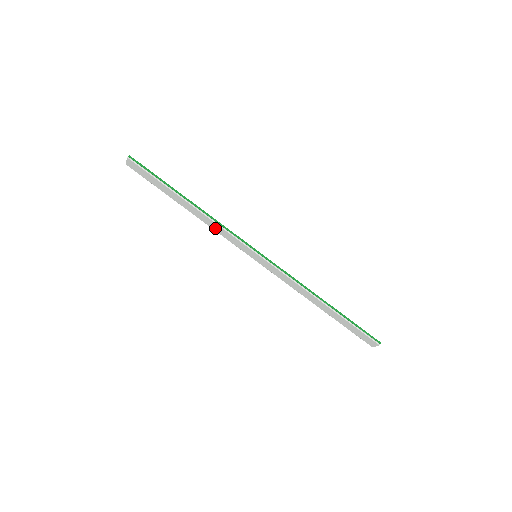
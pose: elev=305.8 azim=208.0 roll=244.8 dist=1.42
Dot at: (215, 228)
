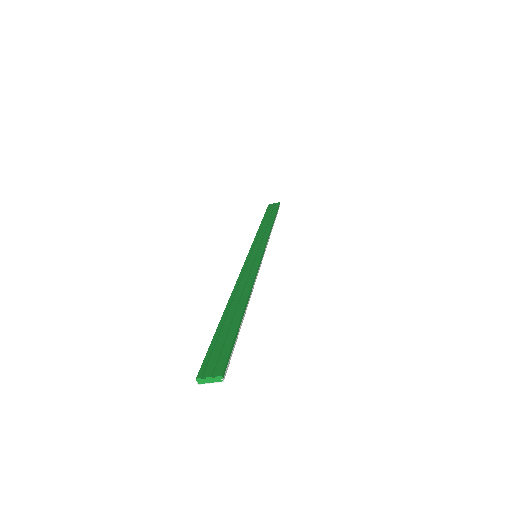
Dot at: occluded
